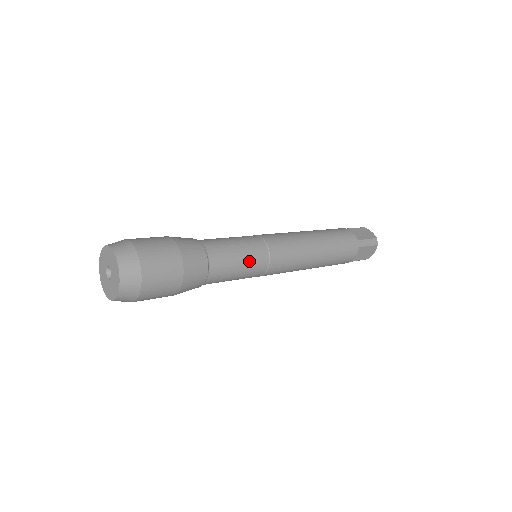
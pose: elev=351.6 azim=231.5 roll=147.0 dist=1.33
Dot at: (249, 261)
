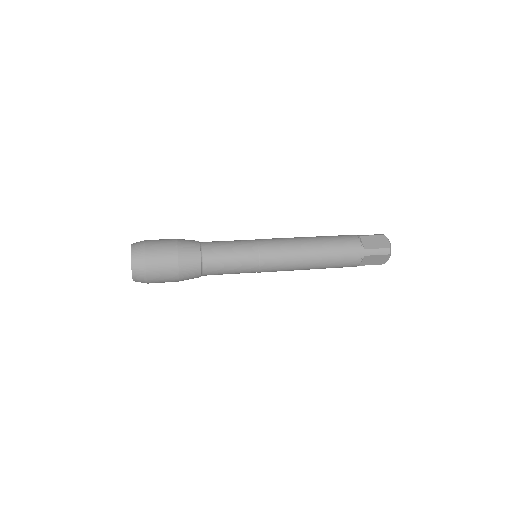
Dot at: (240, 263)
